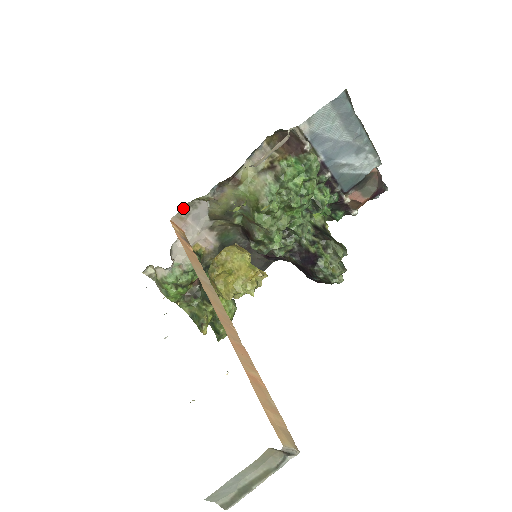
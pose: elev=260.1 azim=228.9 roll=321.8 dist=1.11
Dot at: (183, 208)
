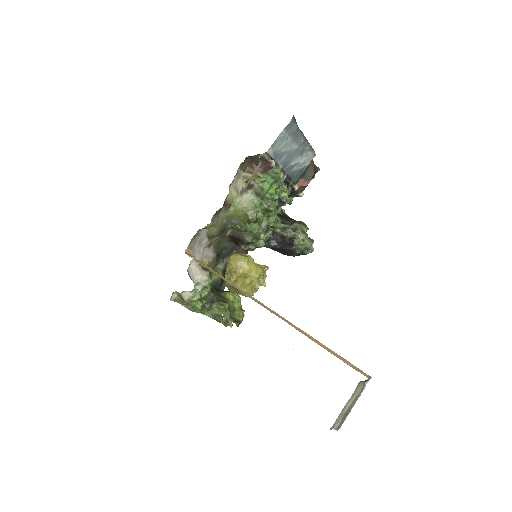
Dot at: (191, 240)
